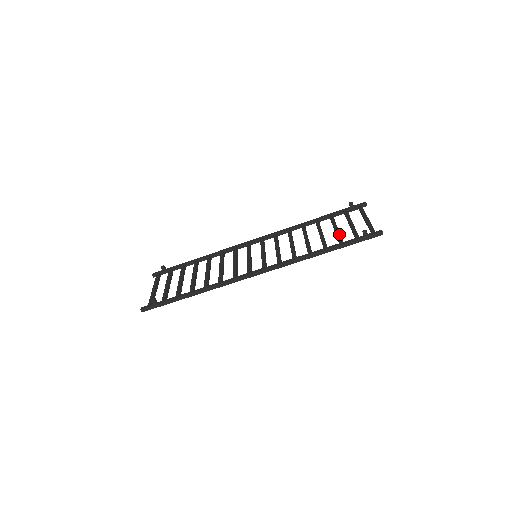
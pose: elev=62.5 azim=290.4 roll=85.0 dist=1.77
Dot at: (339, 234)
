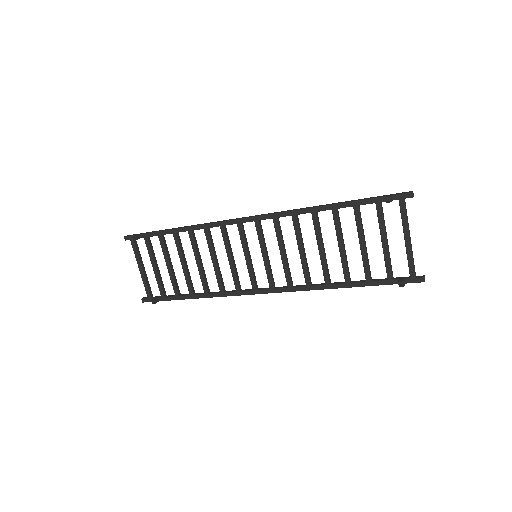
Dot at: (366, 263)
